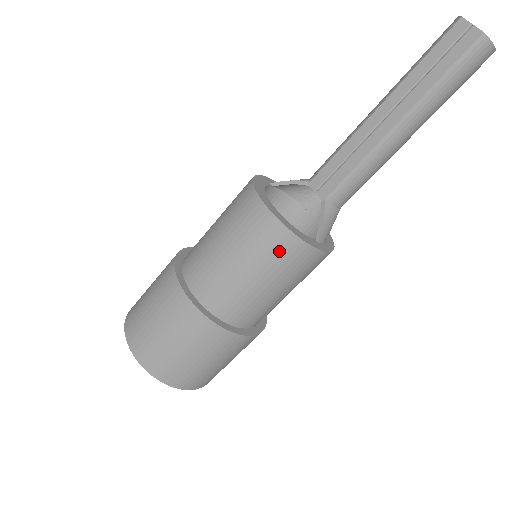
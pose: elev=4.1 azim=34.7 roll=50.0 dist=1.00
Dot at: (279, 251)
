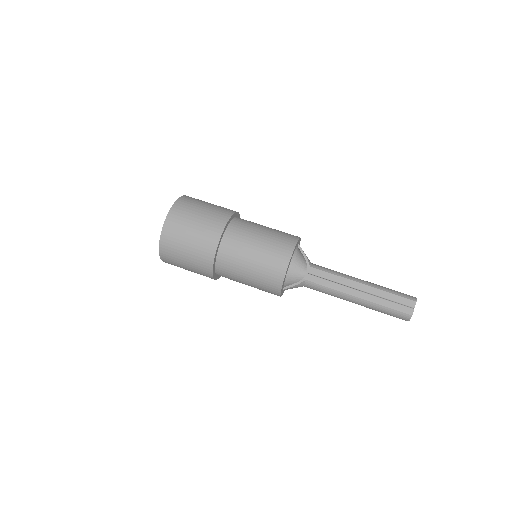
Dot at: (270, 279)
